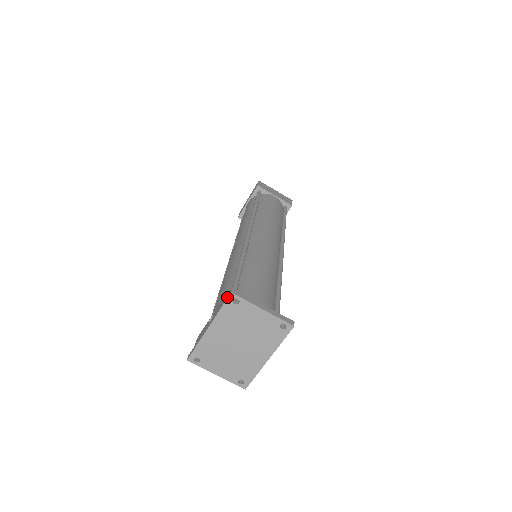
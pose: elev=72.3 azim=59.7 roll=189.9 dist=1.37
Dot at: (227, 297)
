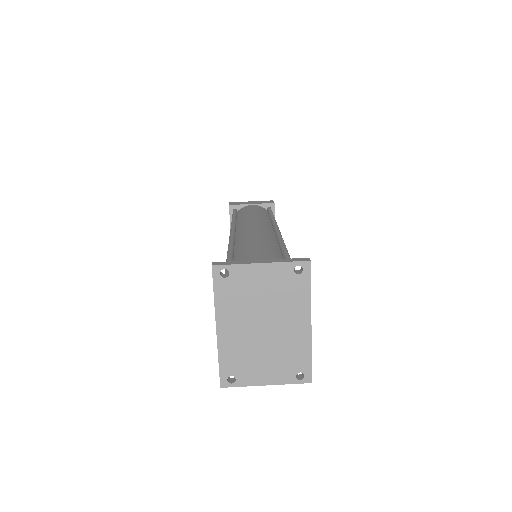
Dot at: (212, 275)
